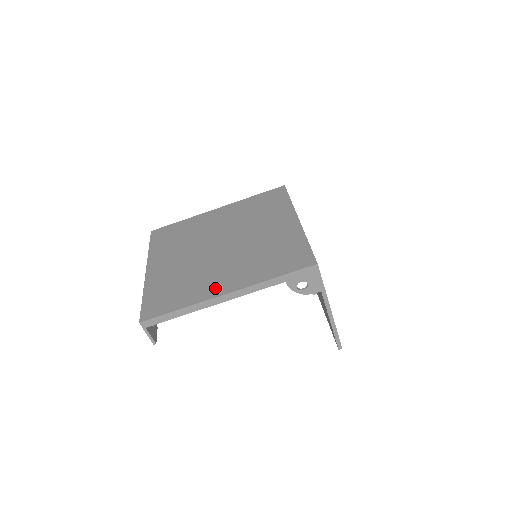
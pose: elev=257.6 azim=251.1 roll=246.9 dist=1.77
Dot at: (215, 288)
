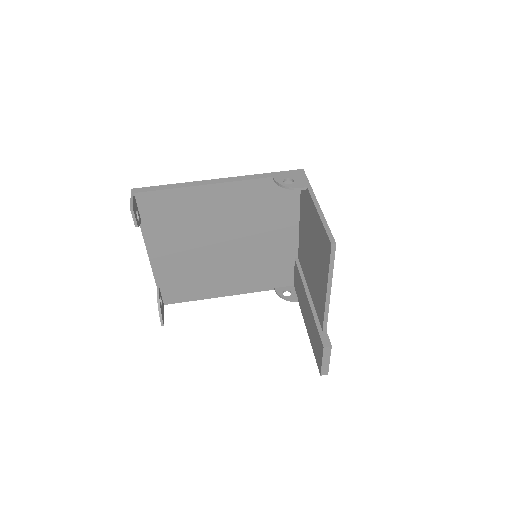
Dot at: occluded
